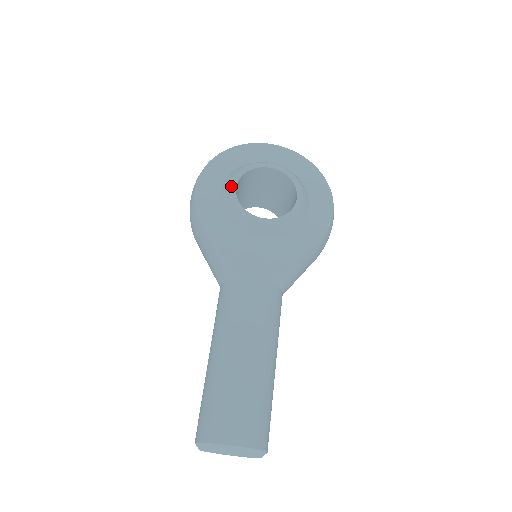
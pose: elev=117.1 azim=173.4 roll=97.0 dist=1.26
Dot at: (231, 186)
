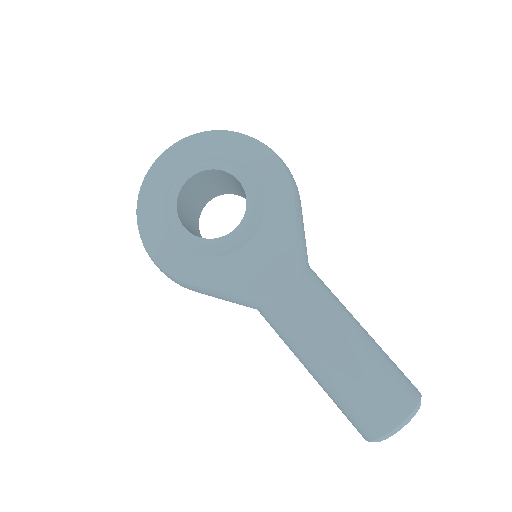
Dot at: (179, 231)
